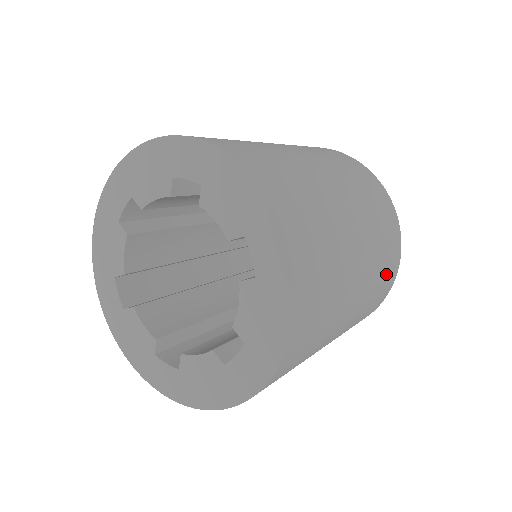
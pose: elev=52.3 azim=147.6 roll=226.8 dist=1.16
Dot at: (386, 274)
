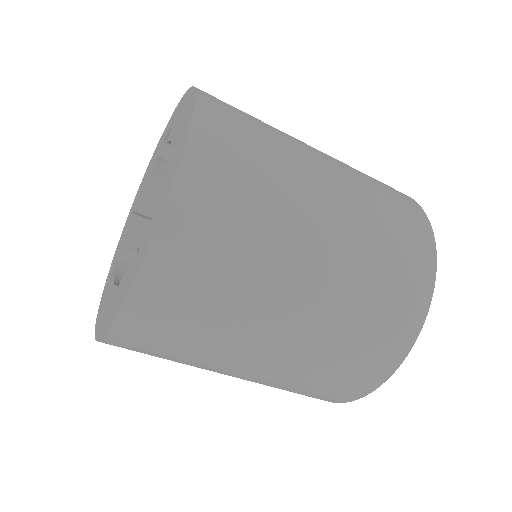
Dot at: (400, 254)
